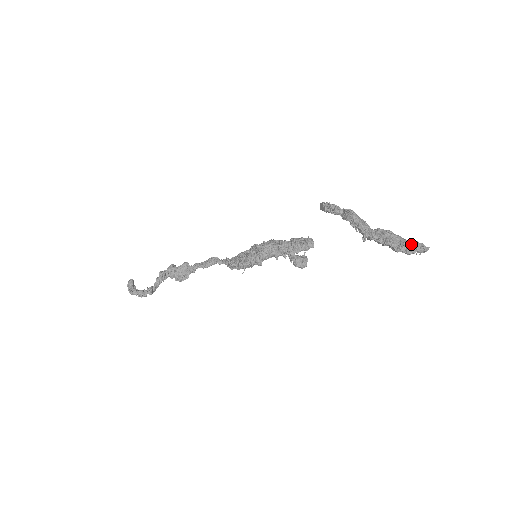
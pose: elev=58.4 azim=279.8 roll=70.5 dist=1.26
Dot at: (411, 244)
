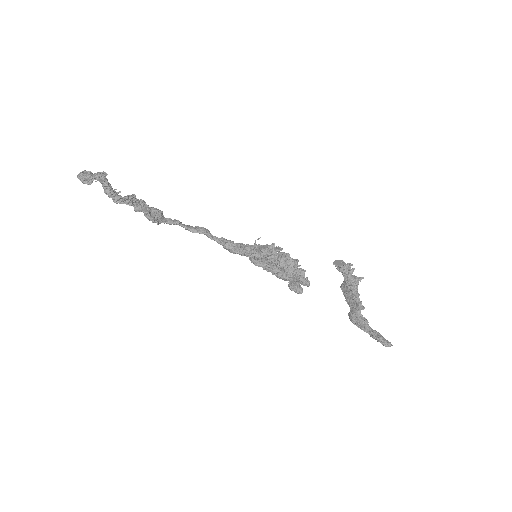
Dot at: (380, 335)
